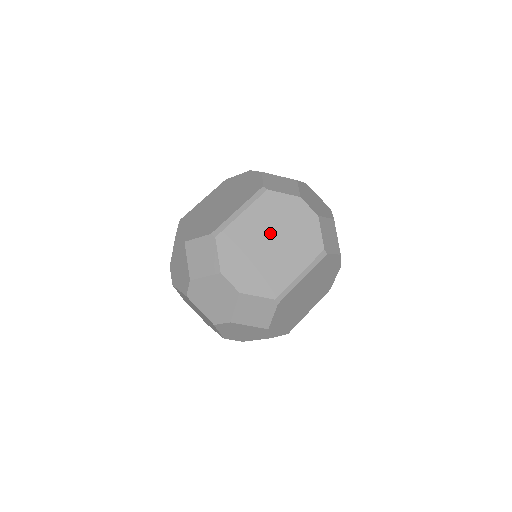
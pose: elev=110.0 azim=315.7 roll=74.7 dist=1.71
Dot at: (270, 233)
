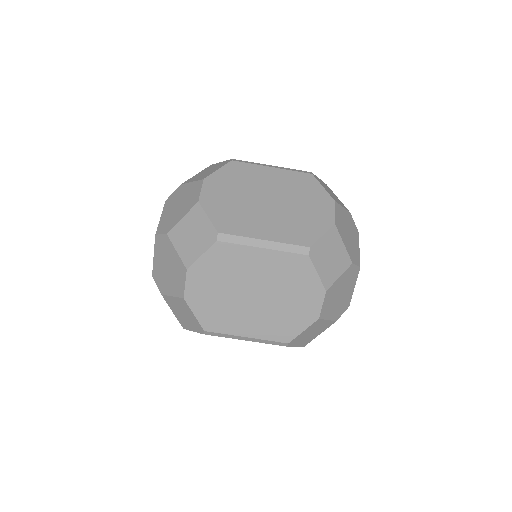
Dot at: (264, 287)
